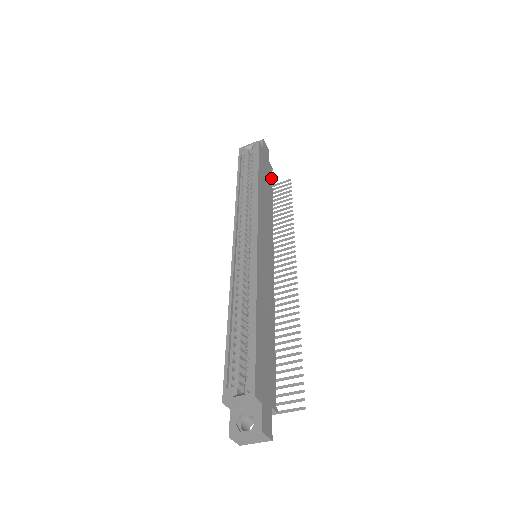
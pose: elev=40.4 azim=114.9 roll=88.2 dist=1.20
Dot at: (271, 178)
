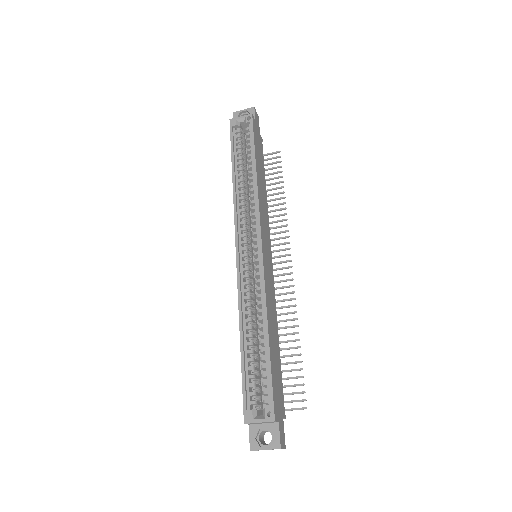
Dot at: (262, 154)
